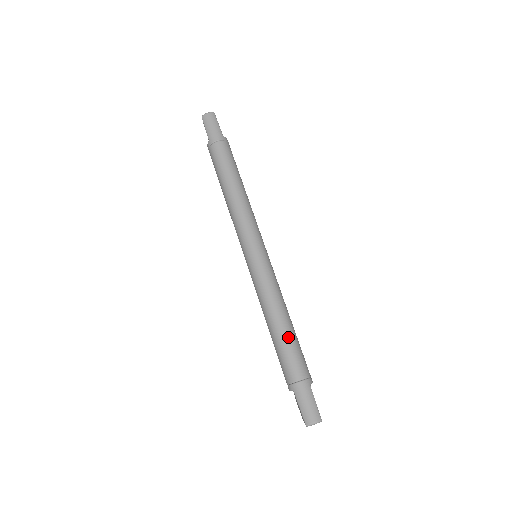
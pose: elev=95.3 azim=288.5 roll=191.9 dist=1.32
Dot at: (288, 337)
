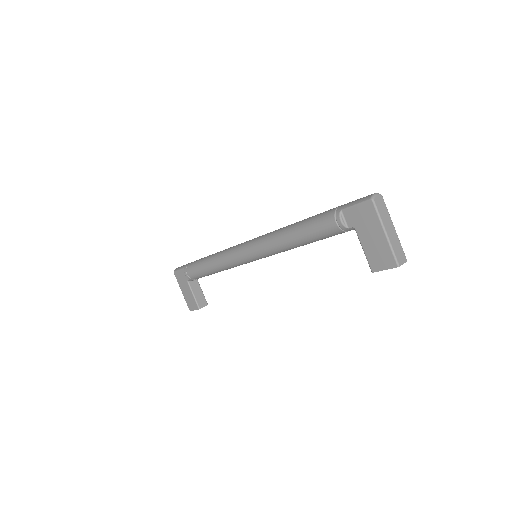
Dot at: occluded
